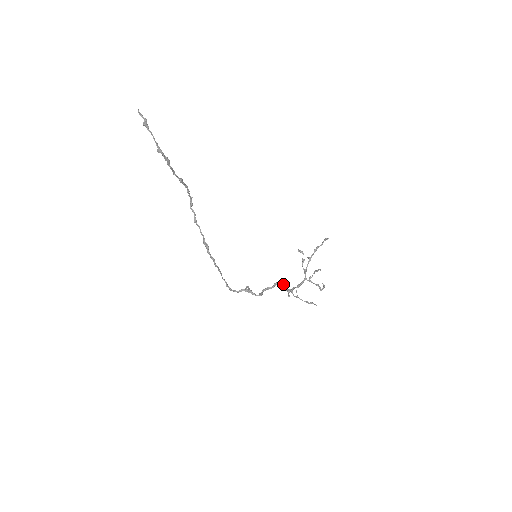
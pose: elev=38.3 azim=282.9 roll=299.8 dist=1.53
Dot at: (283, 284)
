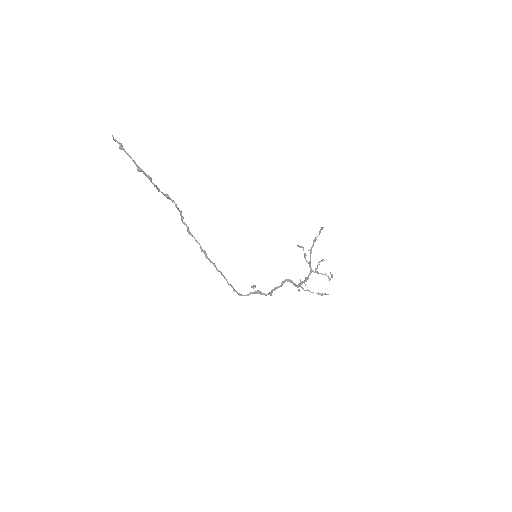
Dot at: (291, 281)
